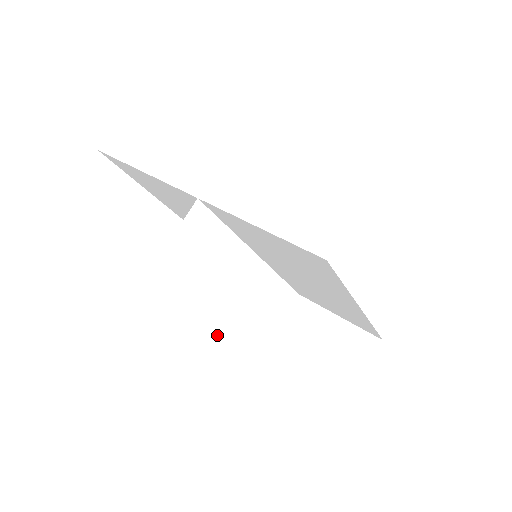
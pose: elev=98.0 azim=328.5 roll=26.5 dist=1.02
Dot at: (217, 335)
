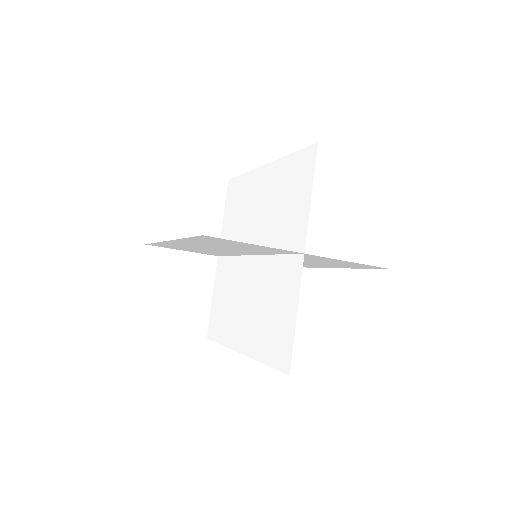
Dot at: occluded
